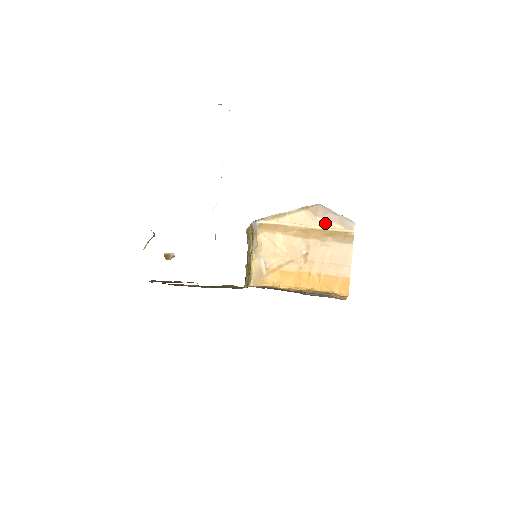
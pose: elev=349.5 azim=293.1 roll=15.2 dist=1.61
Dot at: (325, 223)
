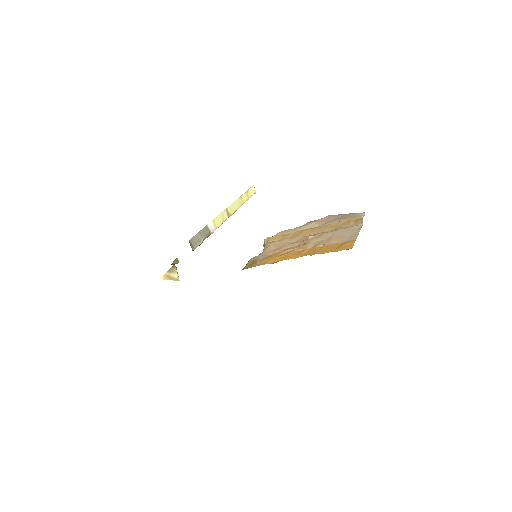
Dot at: occluded
